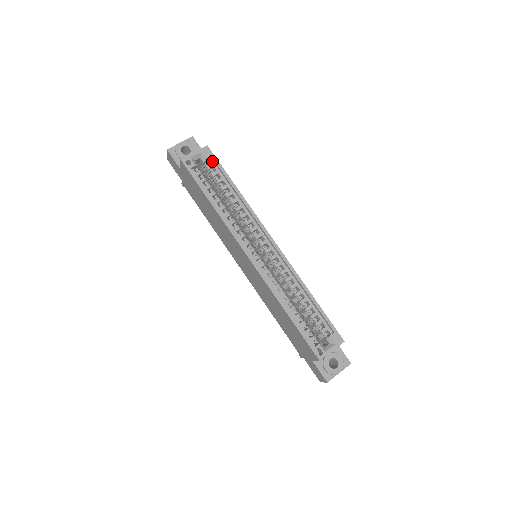
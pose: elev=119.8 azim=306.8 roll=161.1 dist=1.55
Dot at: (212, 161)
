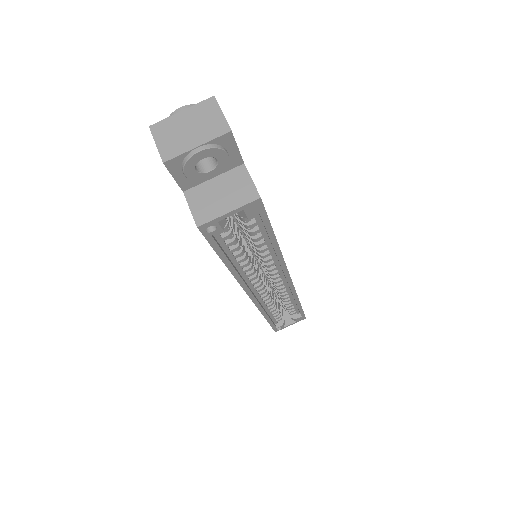
Dot at: occluded
